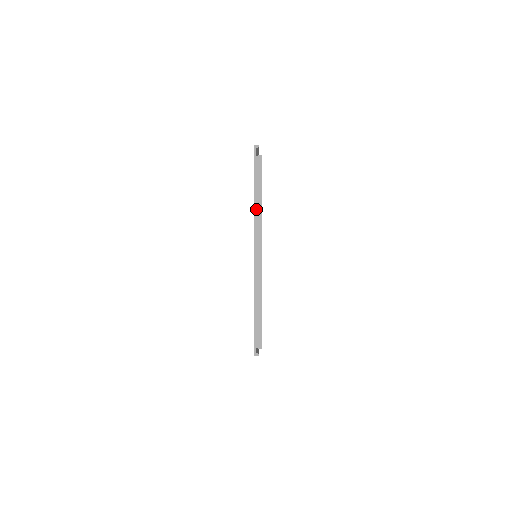
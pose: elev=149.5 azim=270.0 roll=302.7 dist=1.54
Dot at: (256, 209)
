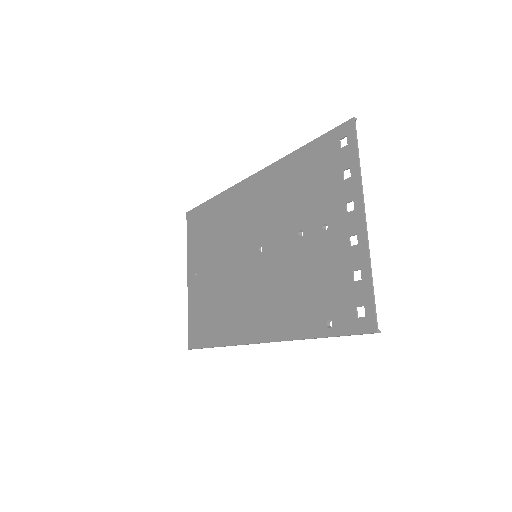
Dot at: (337, 185)
